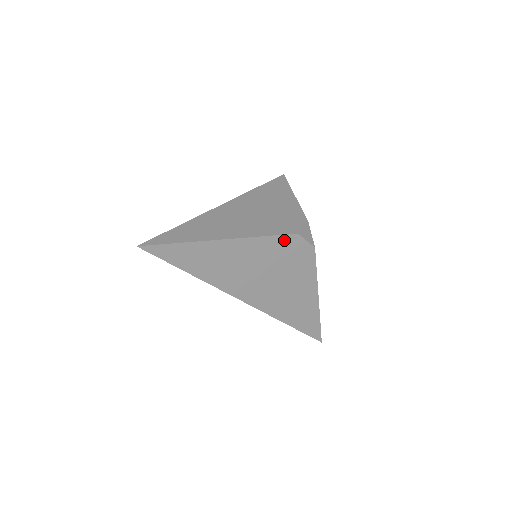
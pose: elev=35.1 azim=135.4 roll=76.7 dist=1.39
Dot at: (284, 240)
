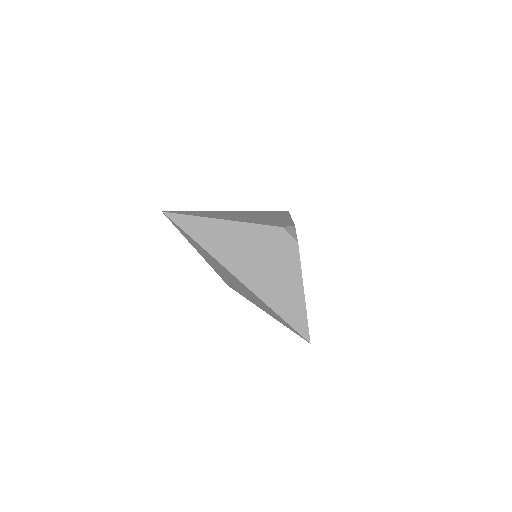
Dot at: (272, 231)
